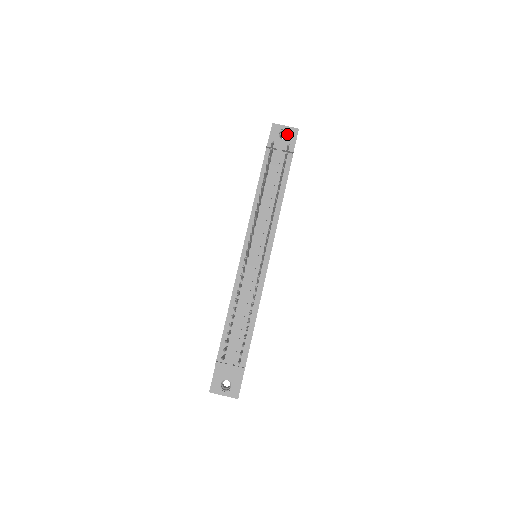
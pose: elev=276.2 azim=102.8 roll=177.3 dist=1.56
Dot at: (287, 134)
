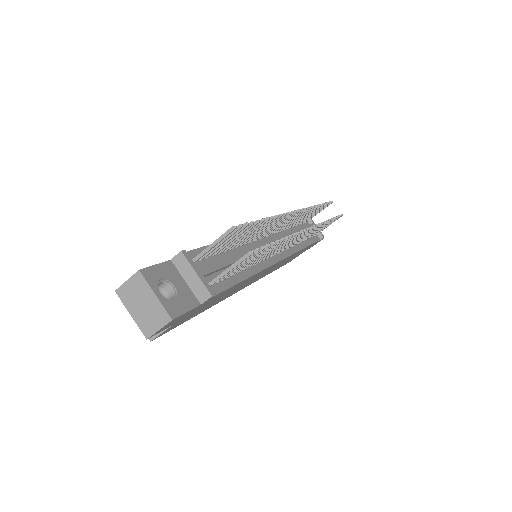
Dot at: occluded
